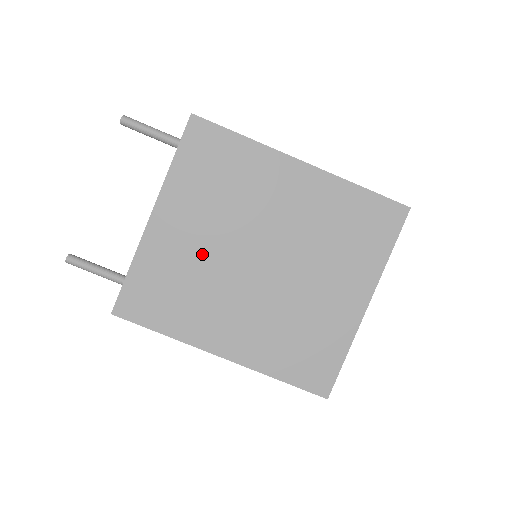
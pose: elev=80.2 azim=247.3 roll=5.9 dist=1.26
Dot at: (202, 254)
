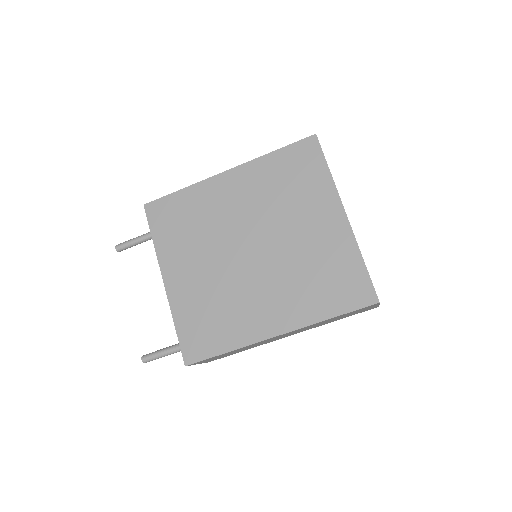
Dot at: (211, 278)
